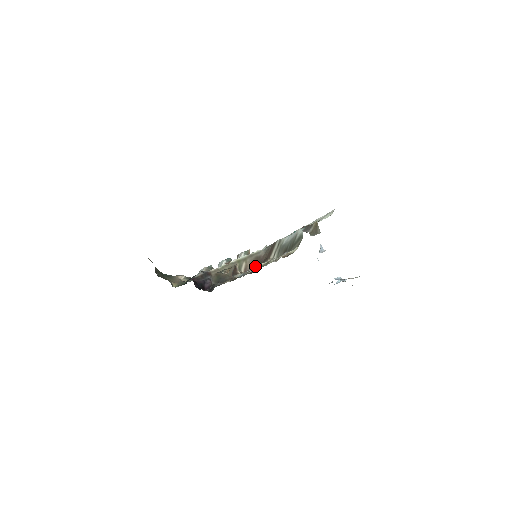
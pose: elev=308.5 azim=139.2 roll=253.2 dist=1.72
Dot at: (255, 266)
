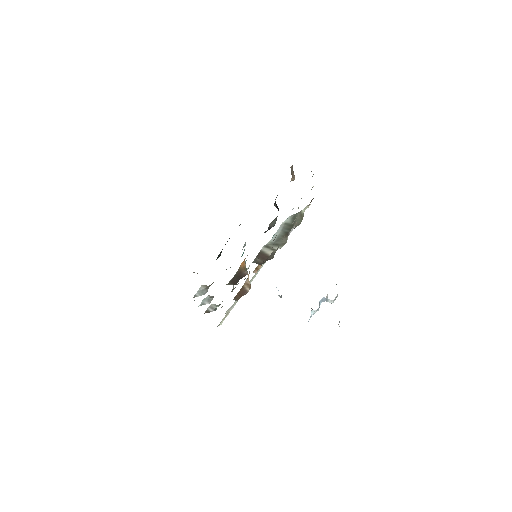
Dot at: (264, 261)
